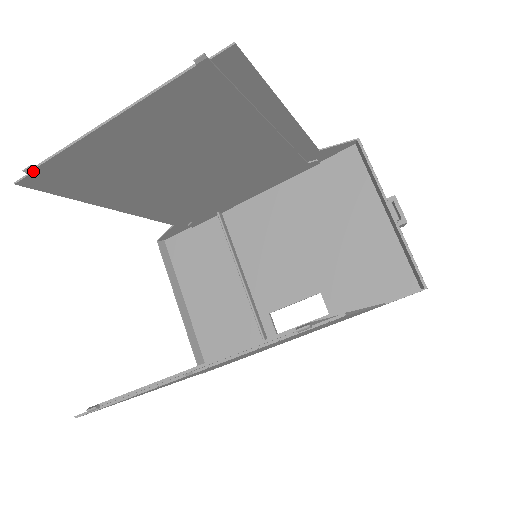
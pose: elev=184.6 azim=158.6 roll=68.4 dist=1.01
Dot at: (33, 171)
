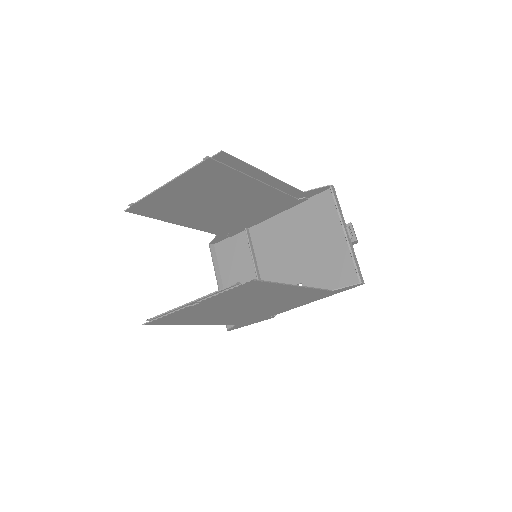
Dot at: (133, 205)
